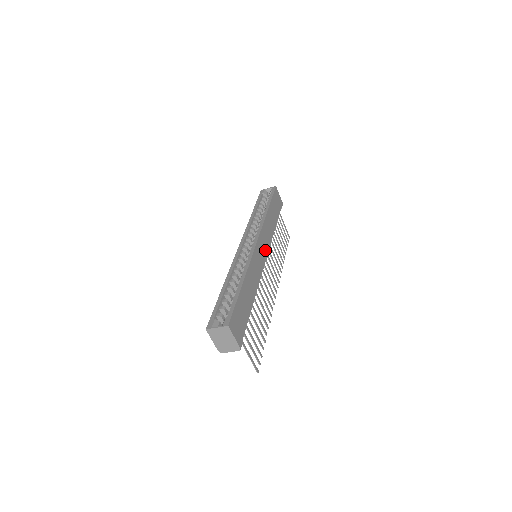
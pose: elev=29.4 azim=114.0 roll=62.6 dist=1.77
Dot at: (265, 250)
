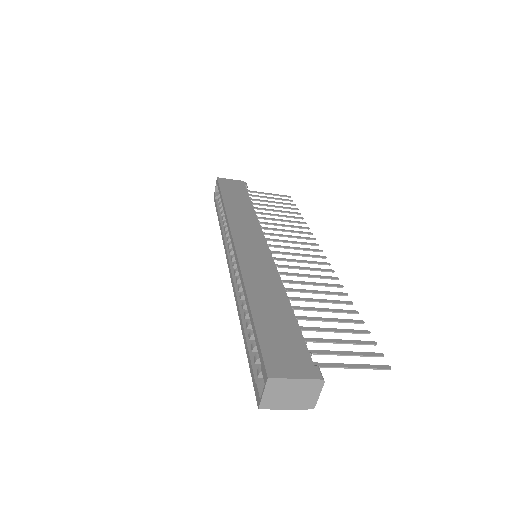
Dot at: (257, 240)
